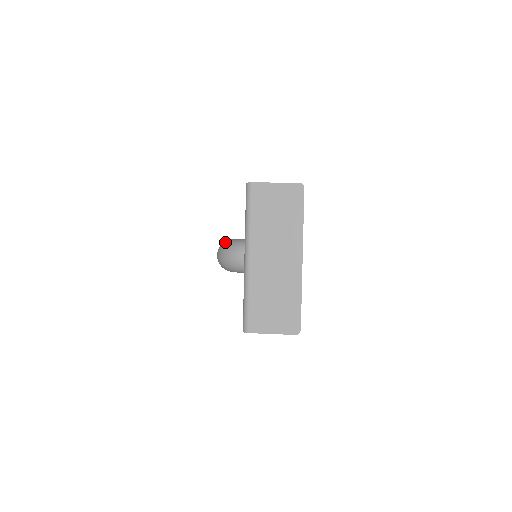
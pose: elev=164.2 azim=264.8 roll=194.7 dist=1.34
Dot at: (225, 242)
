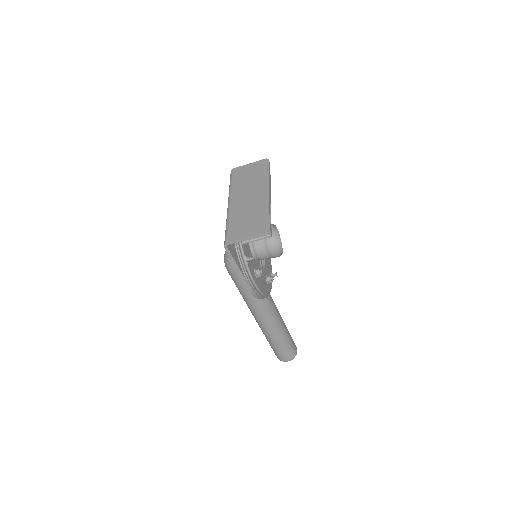
Dot at: occluded
